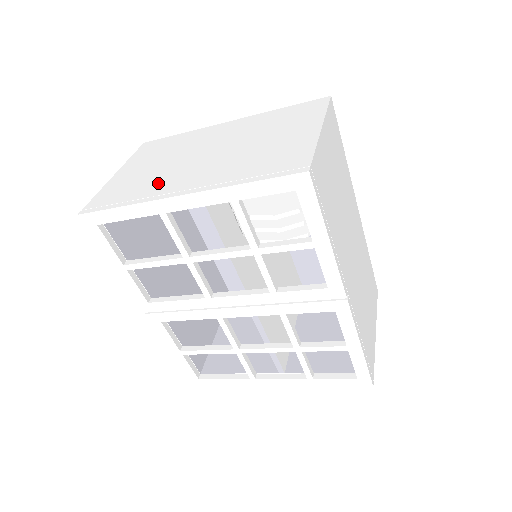
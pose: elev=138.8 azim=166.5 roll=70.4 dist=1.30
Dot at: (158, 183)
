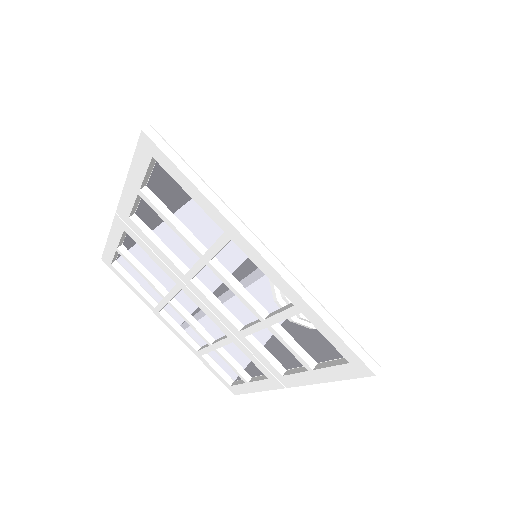
Dot at: (252, 189)
